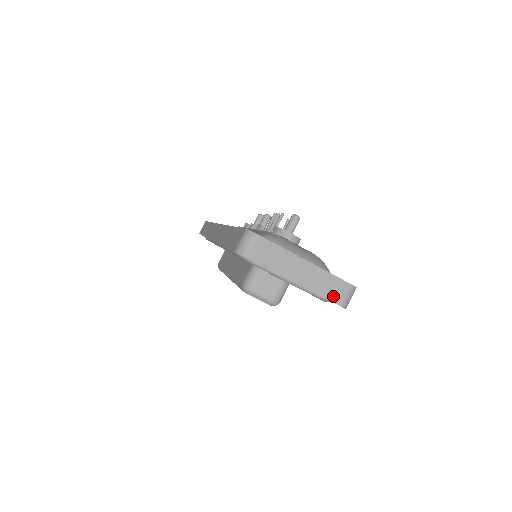
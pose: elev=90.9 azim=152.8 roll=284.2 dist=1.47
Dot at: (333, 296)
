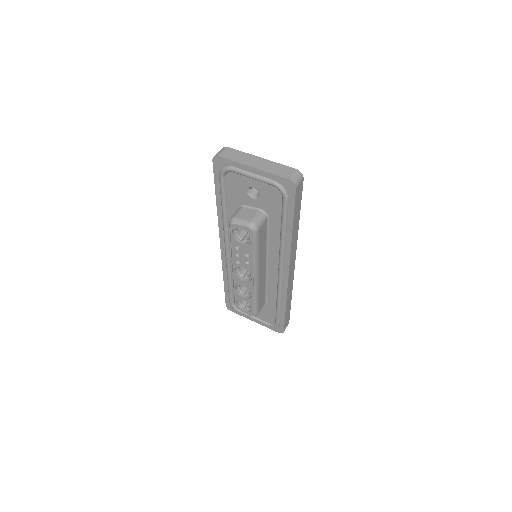
Dot at: (282, 174)
